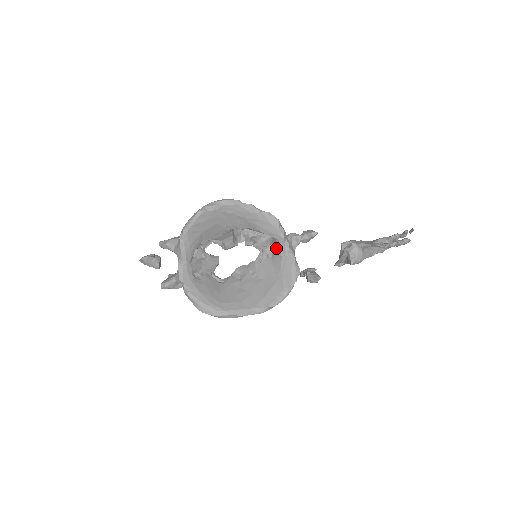
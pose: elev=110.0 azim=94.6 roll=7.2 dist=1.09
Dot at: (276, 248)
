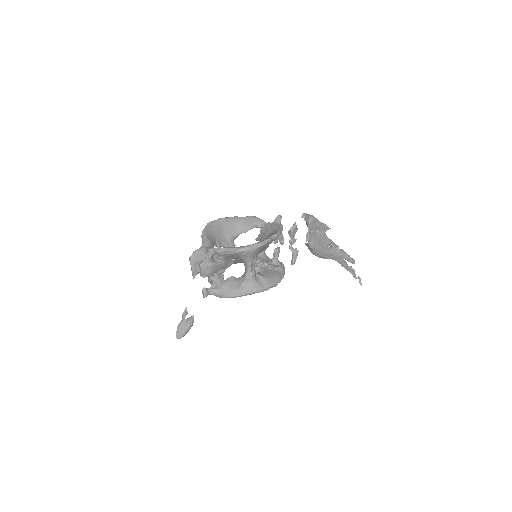
Dot at: (263, 229)
